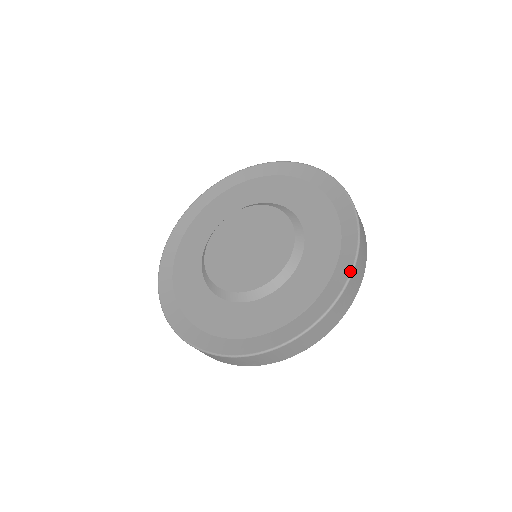
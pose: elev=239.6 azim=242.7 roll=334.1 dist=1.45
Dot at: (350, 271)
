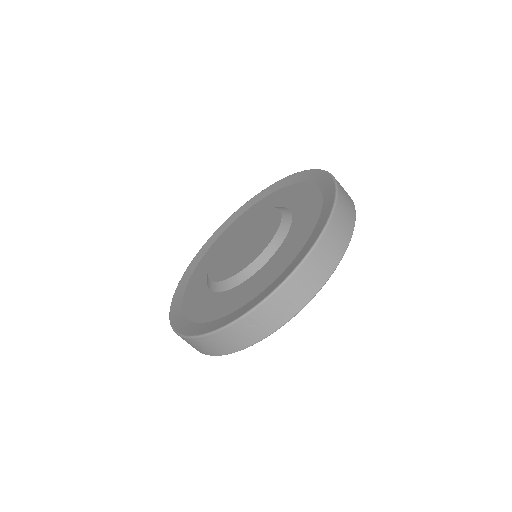
Dot at: (334, 187)
